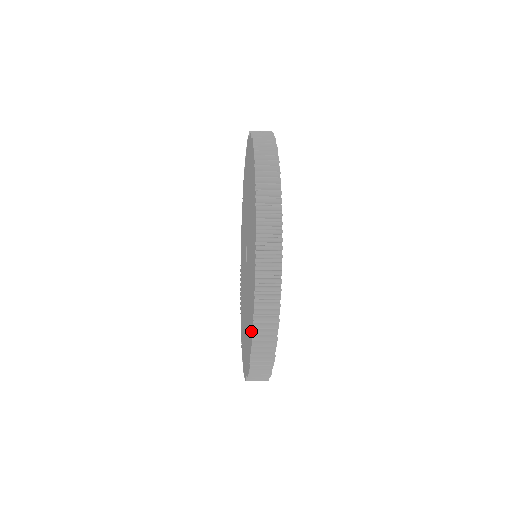
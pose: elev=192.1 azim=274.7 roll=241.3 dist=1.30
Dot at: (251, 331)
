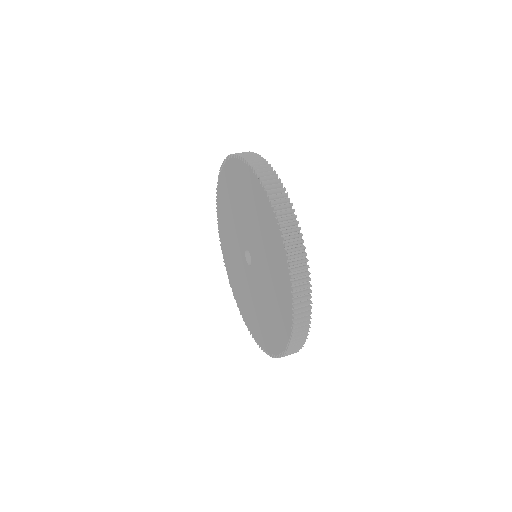
Dot at: (262, 343)
